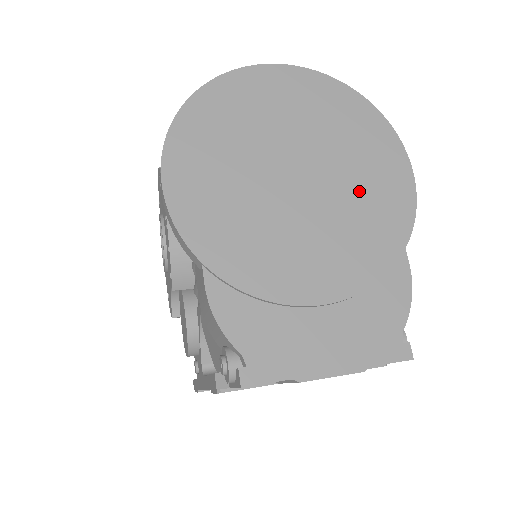
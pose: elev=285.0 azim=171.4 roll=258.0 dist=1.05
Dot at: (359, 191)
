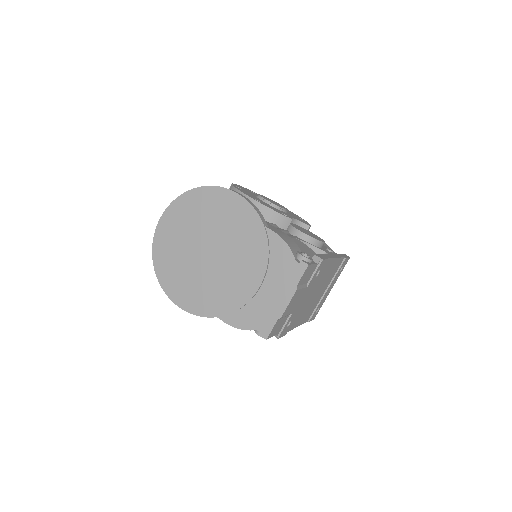
Dot at: (230, 229)
